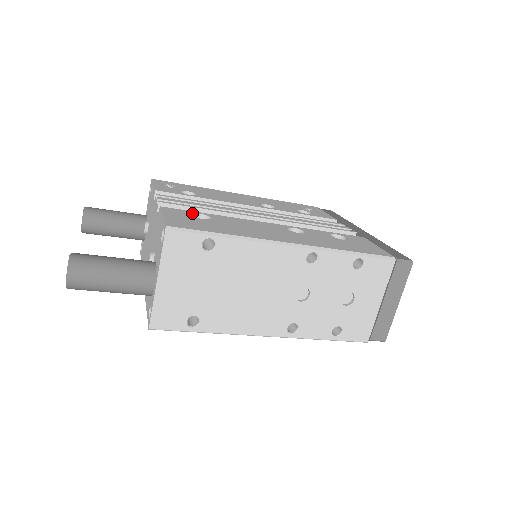
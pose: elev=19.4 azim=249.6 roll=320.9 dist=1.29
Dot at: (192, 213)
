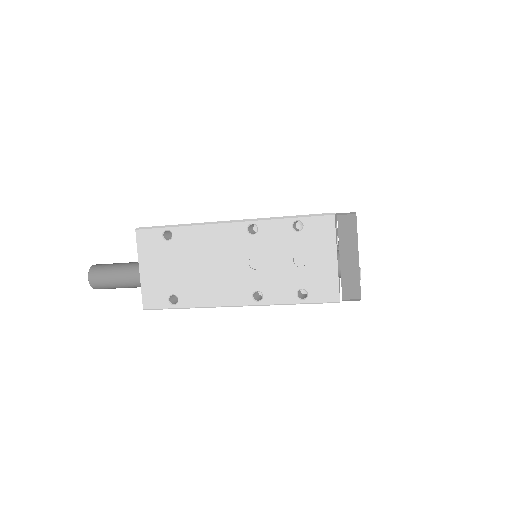
Dot at: occluded
